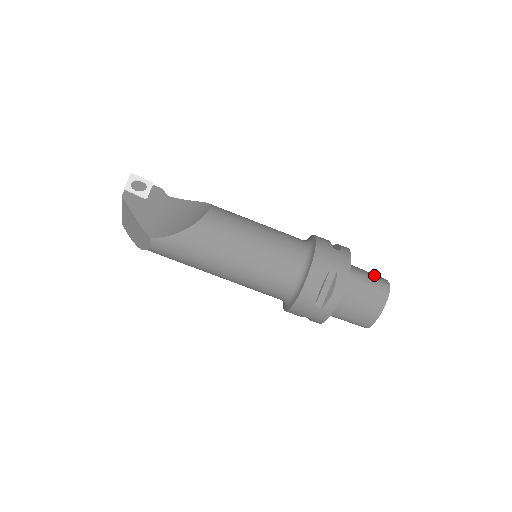
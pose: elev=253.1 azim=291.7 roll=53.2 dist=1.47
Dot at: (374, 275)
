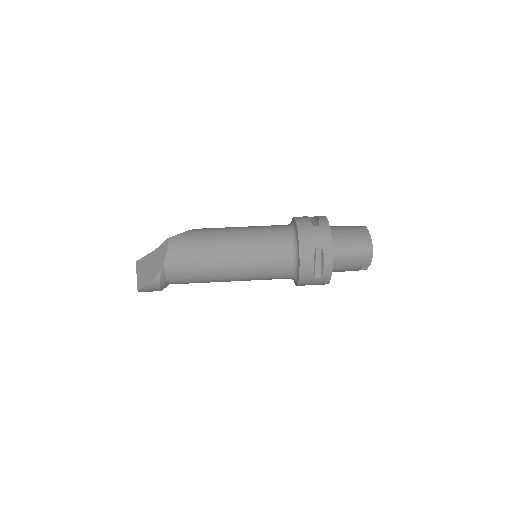
Dot at: occluded
